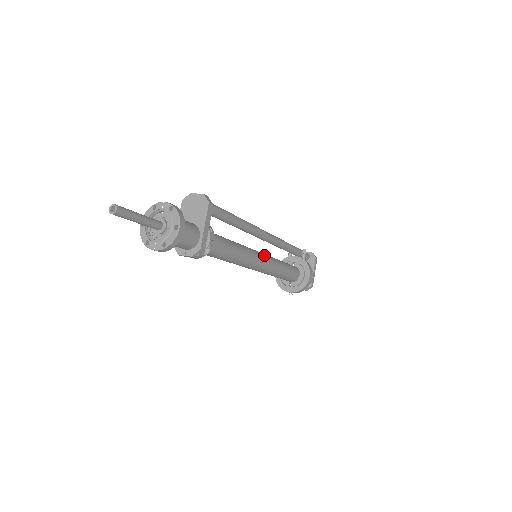
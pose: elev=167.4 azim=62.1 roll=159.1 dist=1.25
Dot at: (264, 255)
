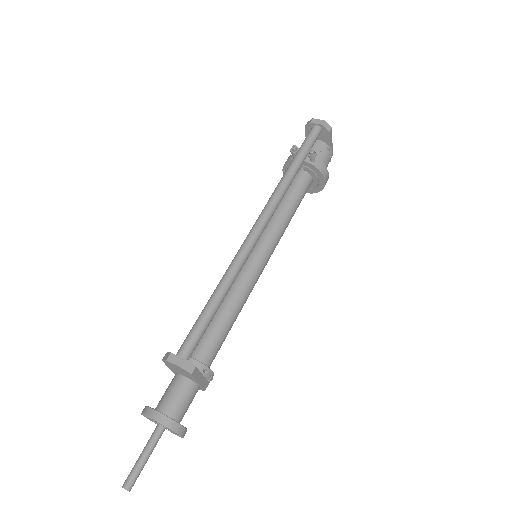
Dot at: (264, 252)
